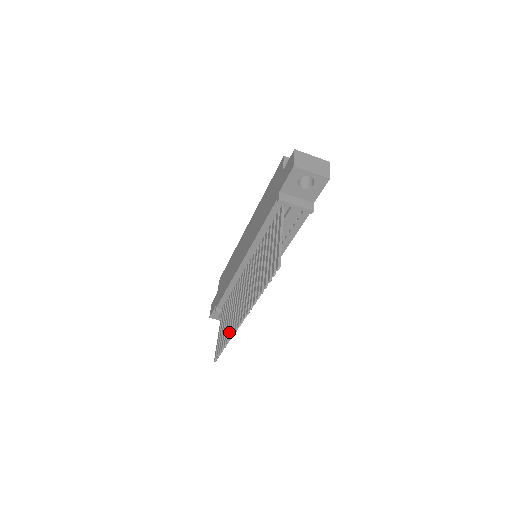
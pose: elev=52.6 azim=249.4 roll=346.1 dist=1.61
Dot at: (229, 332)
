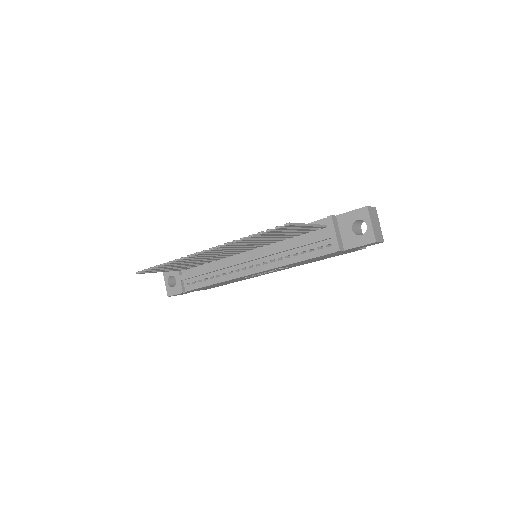
Dot at: occluded
